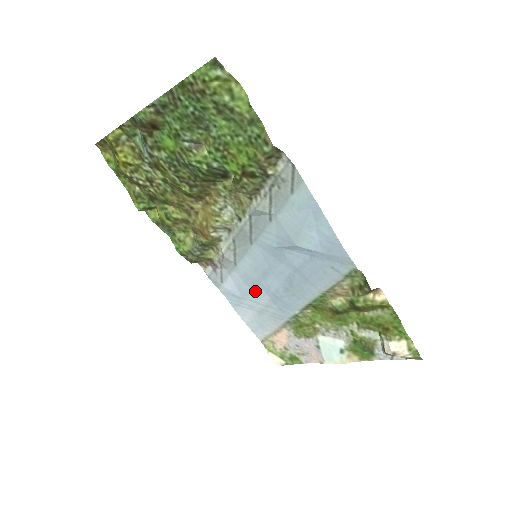
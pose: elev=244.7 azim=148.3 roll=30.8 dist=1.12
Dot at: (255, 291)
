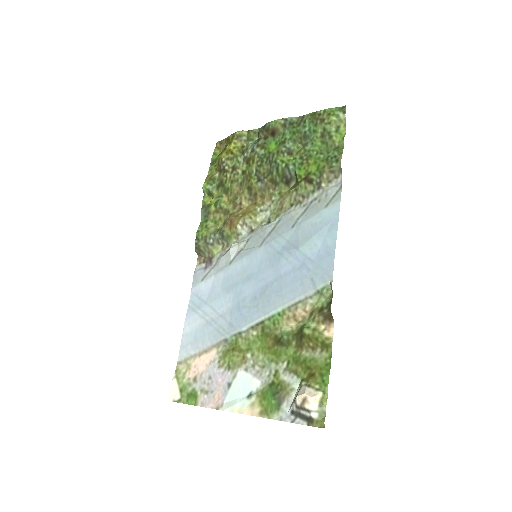
Dot at: (224, 296)
